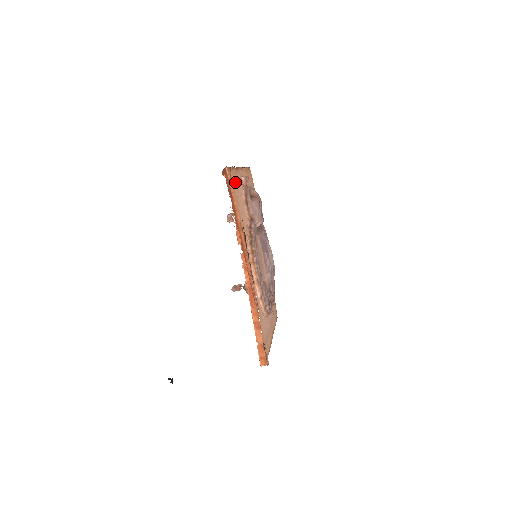
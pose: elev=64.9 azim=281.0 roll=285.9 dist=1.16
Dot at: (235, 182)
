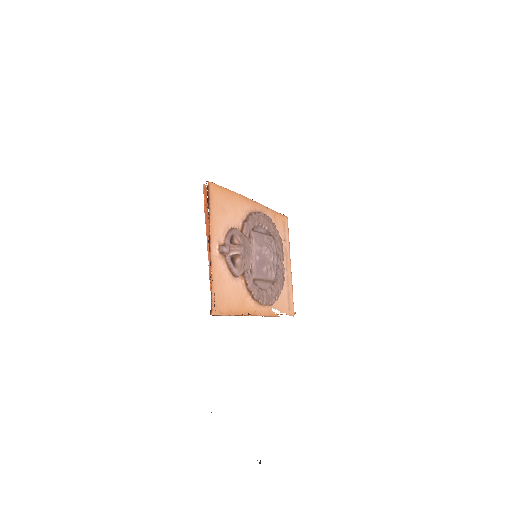
Dot at: (220, 291)
